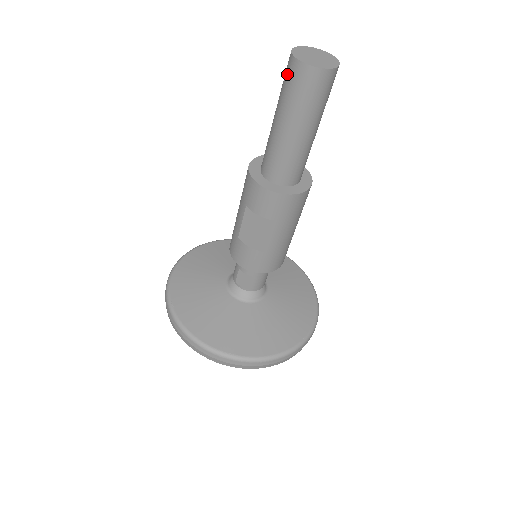
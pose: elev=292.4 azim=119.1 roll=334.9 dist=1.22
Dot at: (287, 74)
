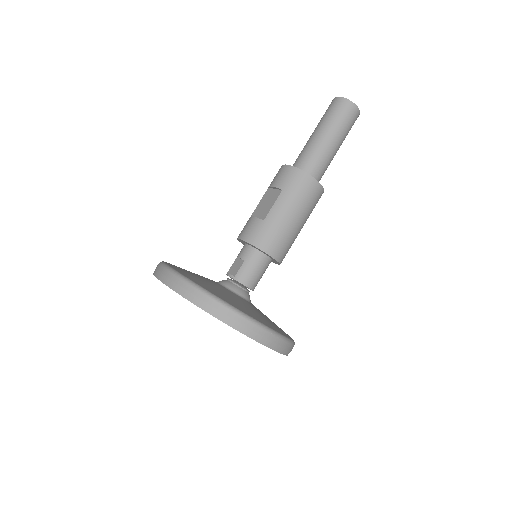
Dot at: occluded
